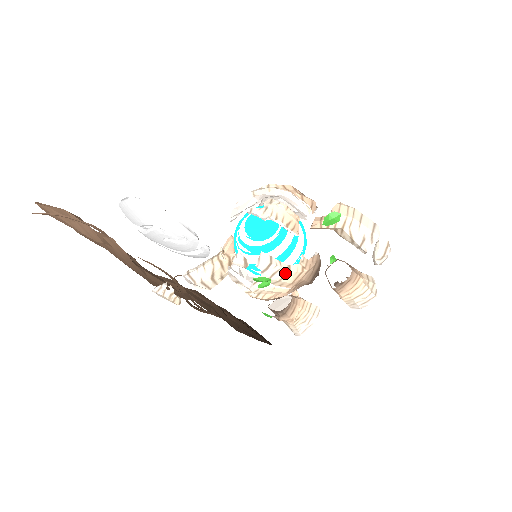
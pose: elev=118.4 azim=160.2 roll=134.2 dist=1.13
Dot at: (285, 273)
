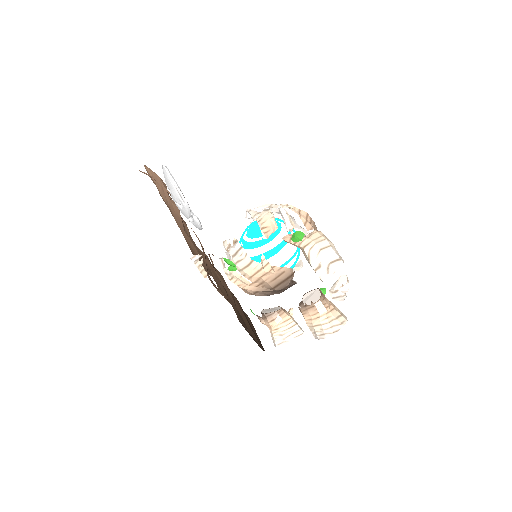
Dot at: (246, 264)
